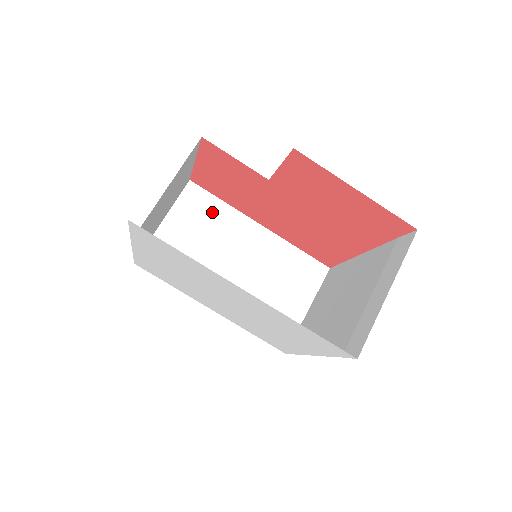
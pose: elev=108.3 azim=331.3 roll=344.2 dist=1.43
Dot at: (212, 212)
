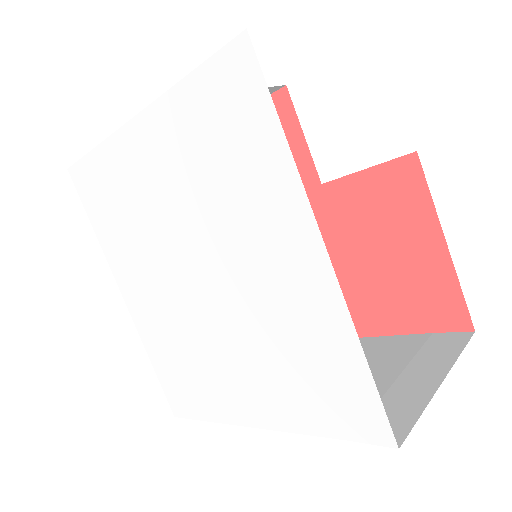
Dot at: occluded
